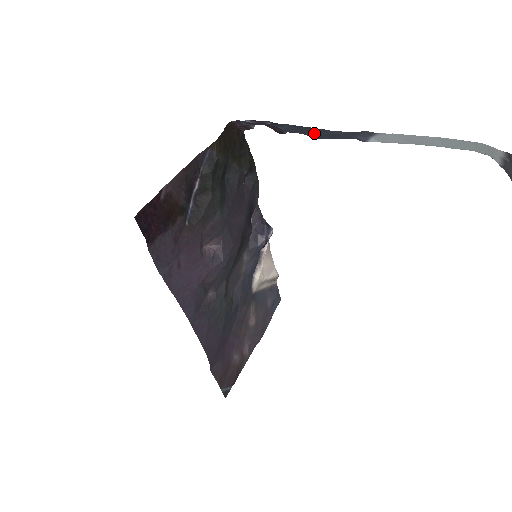
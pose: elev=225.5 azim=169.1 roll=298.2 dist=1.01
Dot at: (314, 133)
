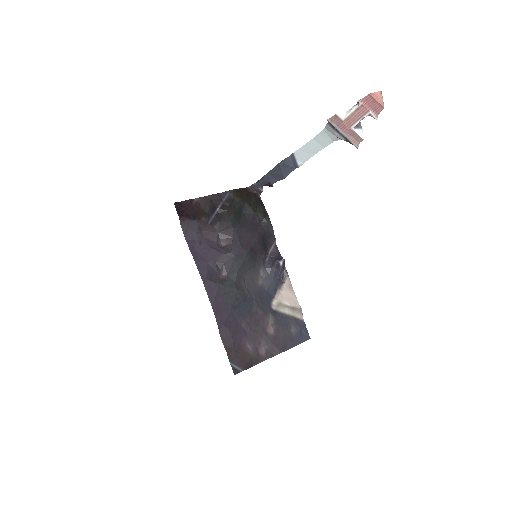
Dot at: (279, 174)
